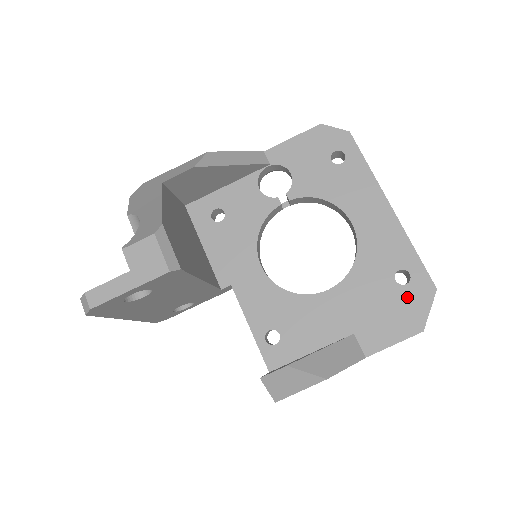
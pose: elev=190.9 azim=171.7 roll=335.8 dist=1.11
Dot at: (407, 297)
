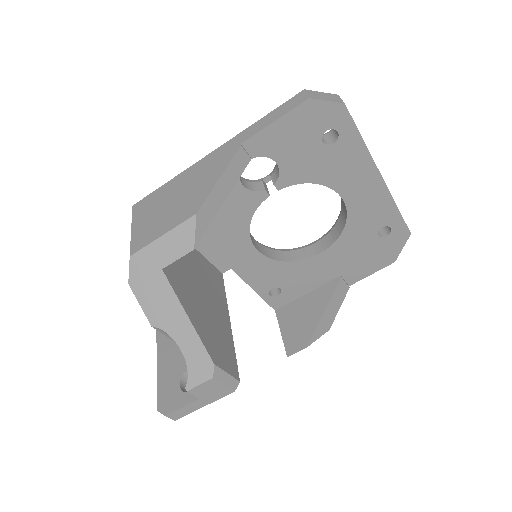
Dot at: (386, 244)
